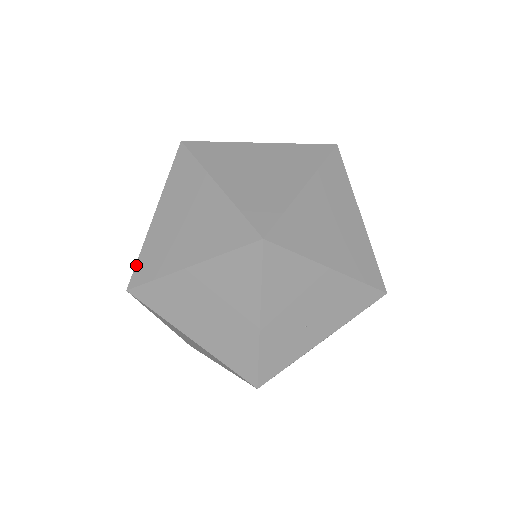
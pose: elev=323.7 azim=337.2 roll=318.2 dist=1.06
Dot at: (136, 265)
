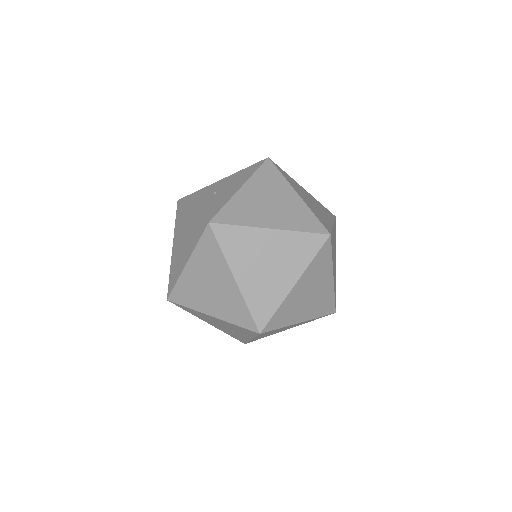
Dot at: occluded
